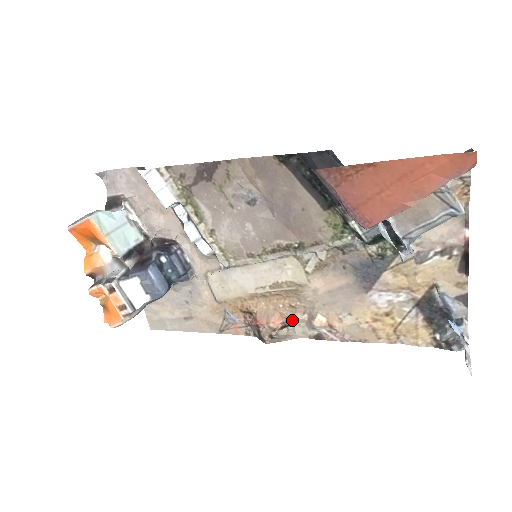
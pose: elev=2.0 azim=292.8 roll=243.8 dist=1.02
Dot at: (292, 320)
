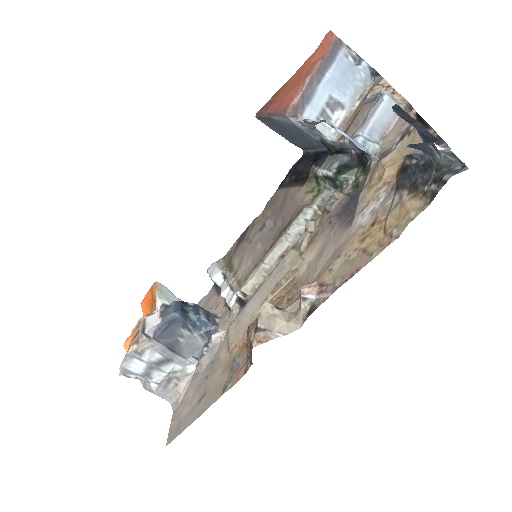
Dot at: (285, 309)
